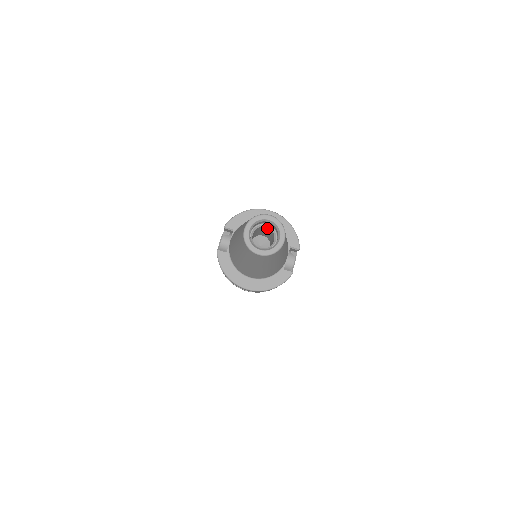
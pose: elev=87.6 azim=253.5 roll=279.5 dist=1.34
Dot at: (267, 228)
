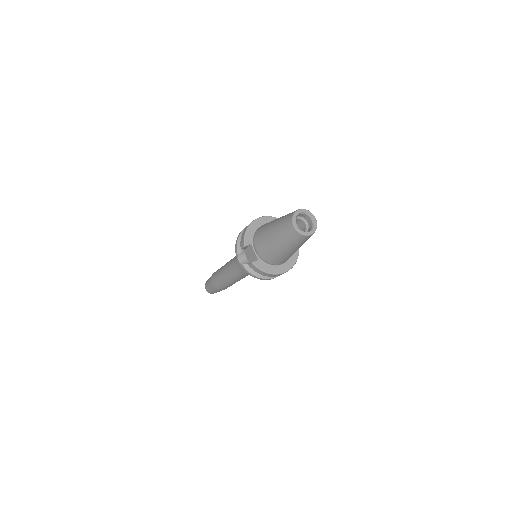
Dot at: occluded
